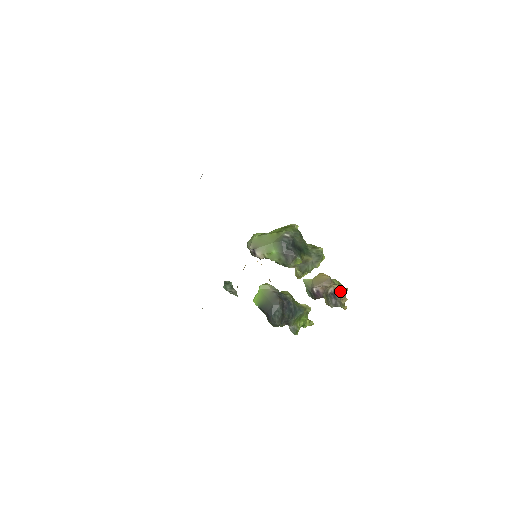
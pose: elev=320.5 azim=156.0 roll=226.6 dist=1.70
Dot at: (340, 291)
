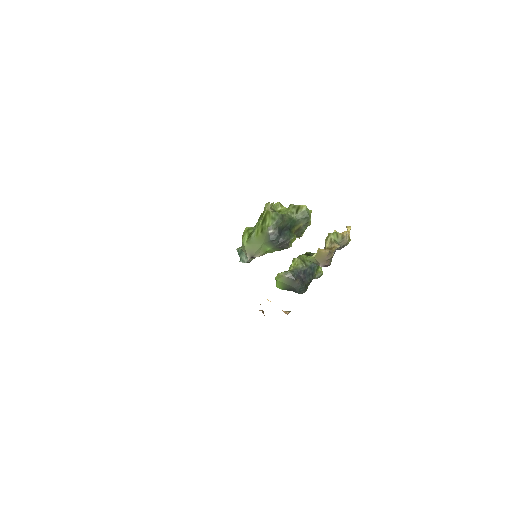
Dot at: (341, 243)
